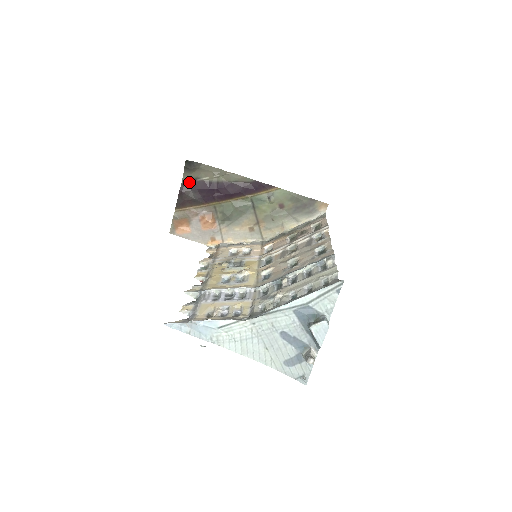
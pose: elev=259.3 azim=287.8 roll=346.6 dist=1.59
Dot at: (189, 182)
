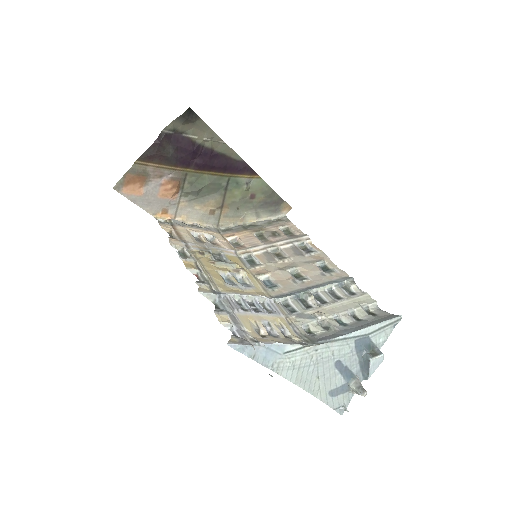
Dot at: (172, 133)
